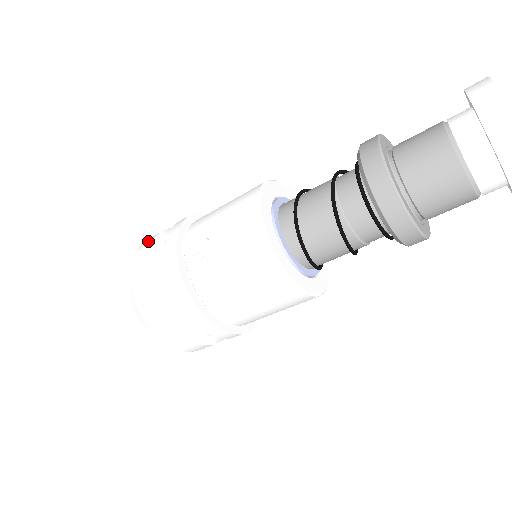
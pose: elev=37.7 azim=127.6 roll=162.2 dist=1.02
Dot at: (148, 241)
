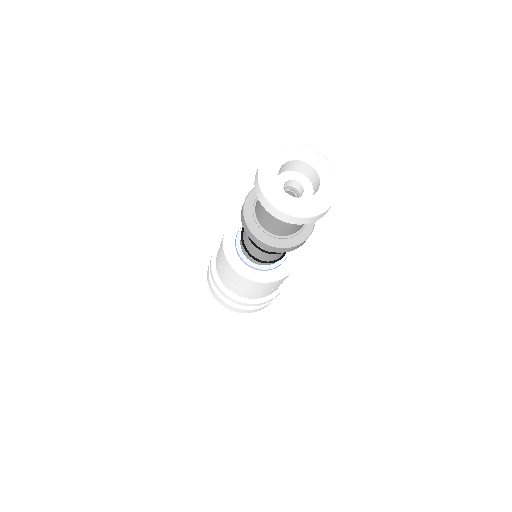
Dot at: (210, 287)
